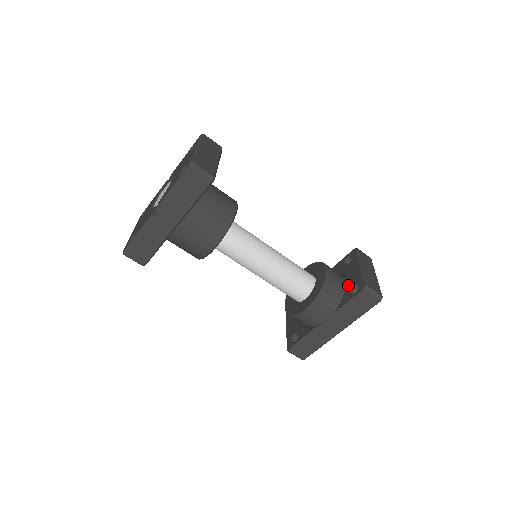
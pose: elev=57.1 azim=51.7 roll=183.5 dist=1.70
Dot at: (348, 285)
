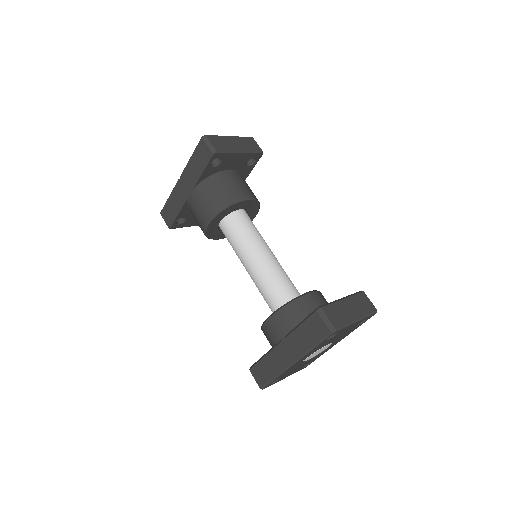
Dot at: occluded
